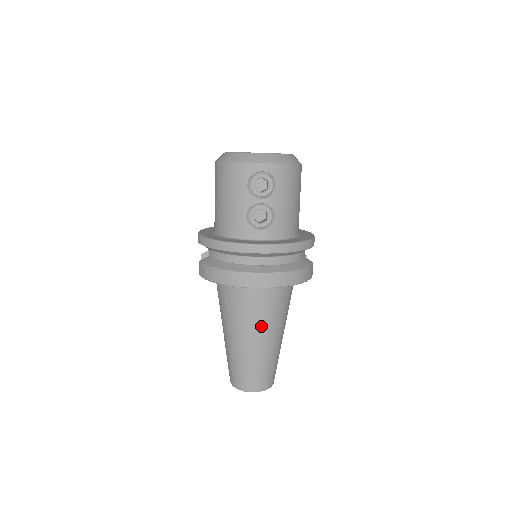
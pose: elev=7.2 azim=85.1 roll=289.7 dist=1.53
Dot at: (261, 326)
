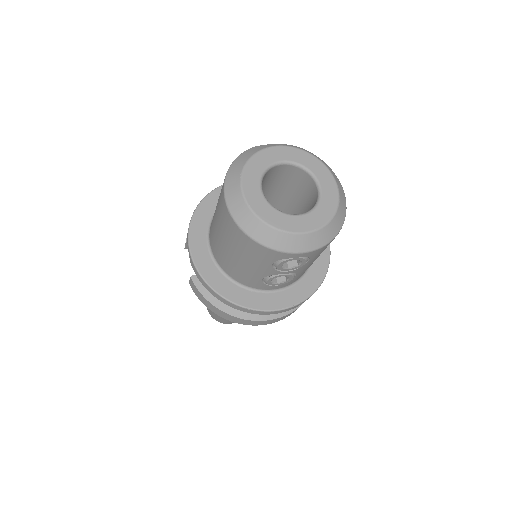
Dot at: occluded
